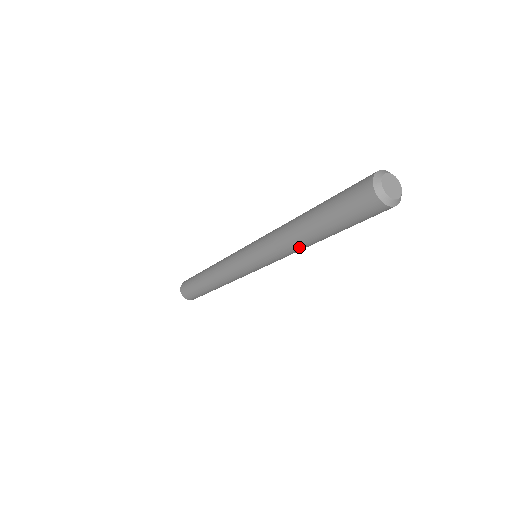
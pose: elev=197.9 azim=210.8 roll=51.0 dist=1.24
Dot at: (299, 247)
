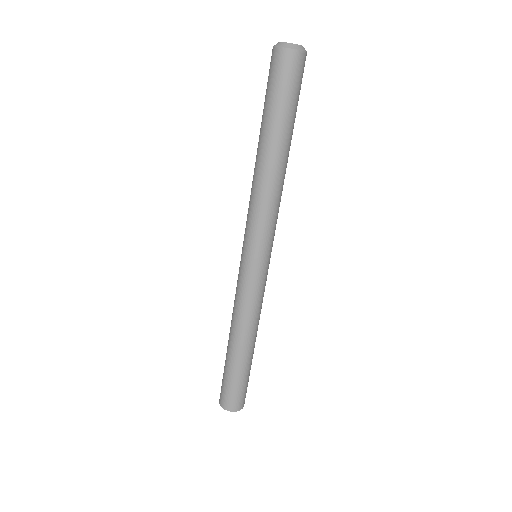
Dot at: (261, 177)
